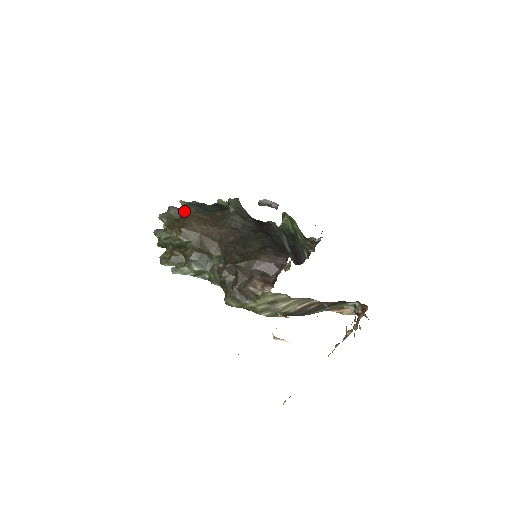
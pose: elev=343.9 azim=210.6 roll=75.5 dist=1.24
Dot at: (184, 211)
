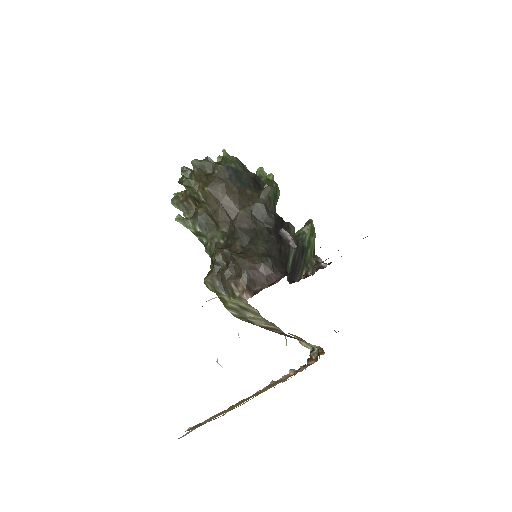
Dot at: (218, 171)
